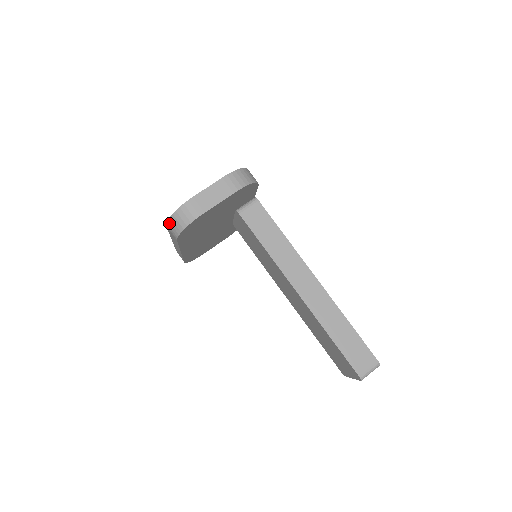
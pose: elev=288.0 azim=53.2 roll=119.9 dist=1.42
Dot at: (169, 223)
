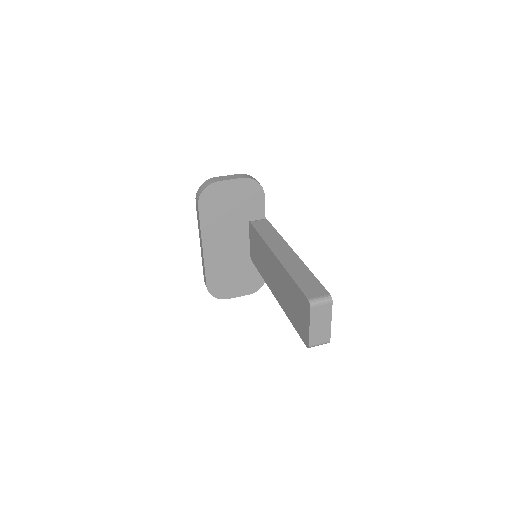
Dot at: (197, 194)
